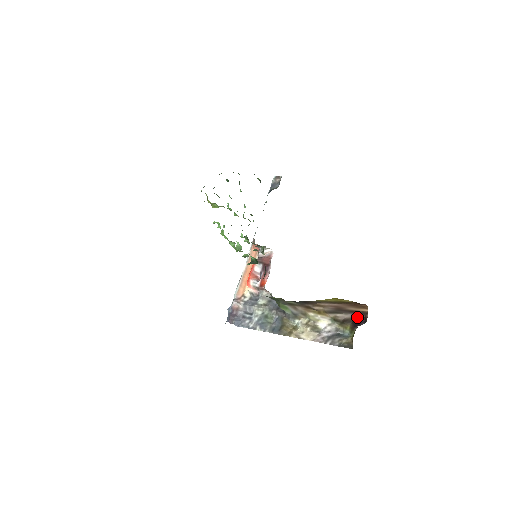
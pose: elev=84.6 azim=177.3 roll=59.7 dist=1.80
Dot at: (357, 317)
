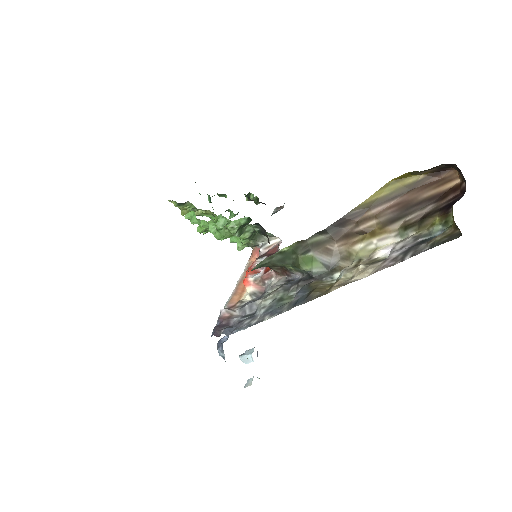
Dot at: (445, 200)
